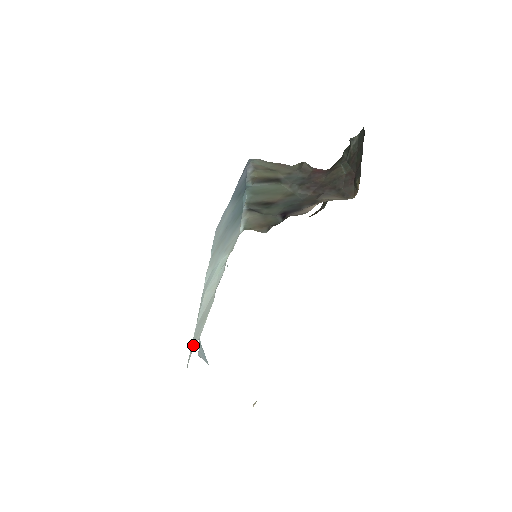
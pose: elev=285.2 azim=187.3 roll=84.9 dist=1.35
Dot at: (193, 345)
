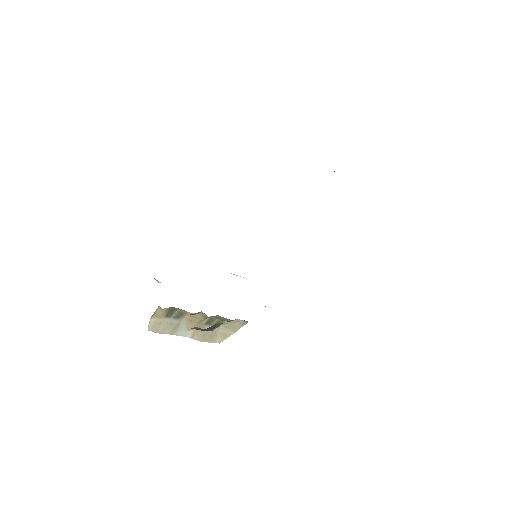
Dot at: occluded
